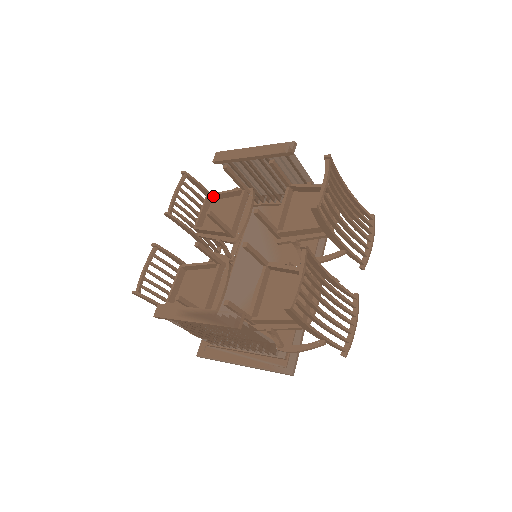
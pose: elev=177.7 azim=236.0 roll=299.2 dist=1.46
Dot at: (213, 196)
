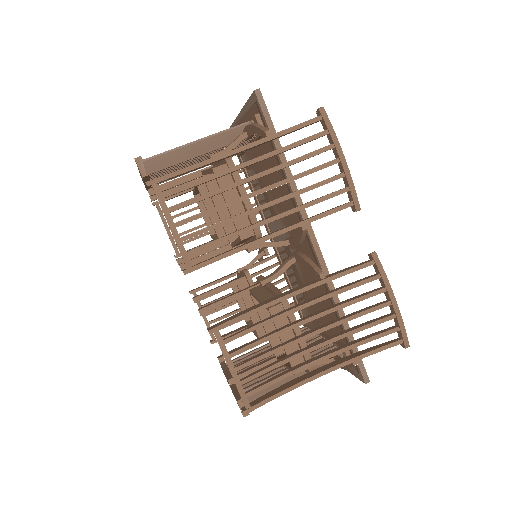
Dot at: (196, 193)
